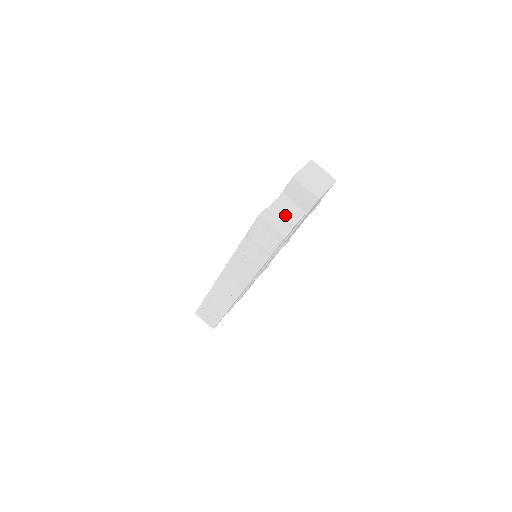
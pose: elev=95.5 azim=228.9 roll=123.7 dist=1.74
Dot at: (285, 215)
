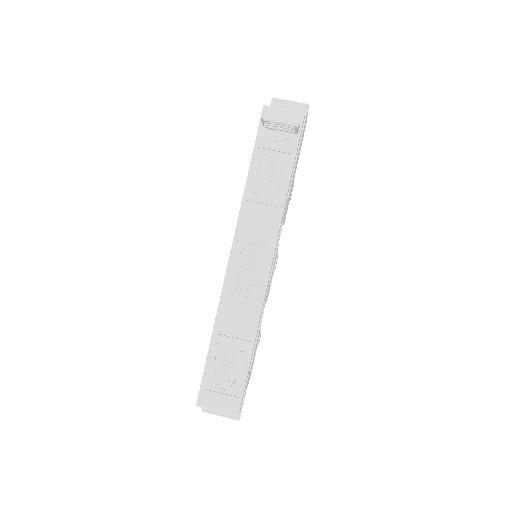
Dot at: occluded
